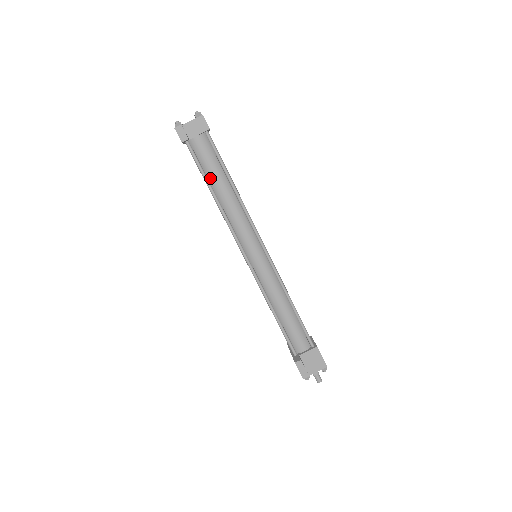
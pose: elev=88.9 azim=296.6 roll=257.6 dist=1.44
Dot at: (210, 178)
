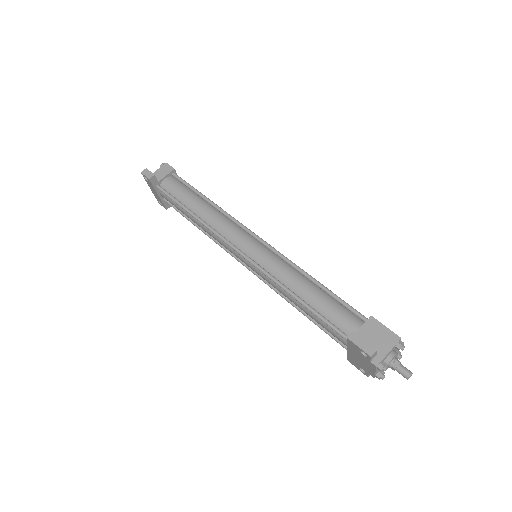
Dot at: (185, 203)
